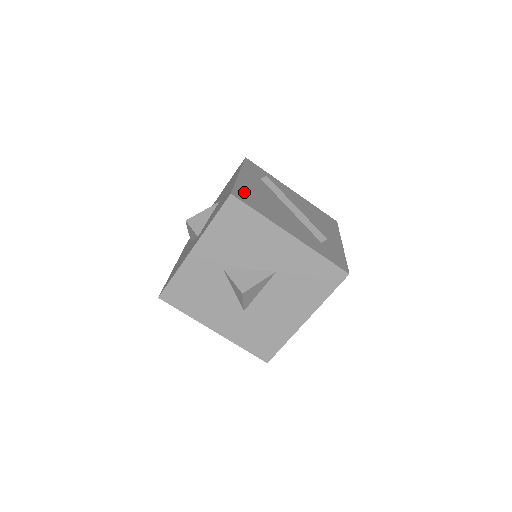
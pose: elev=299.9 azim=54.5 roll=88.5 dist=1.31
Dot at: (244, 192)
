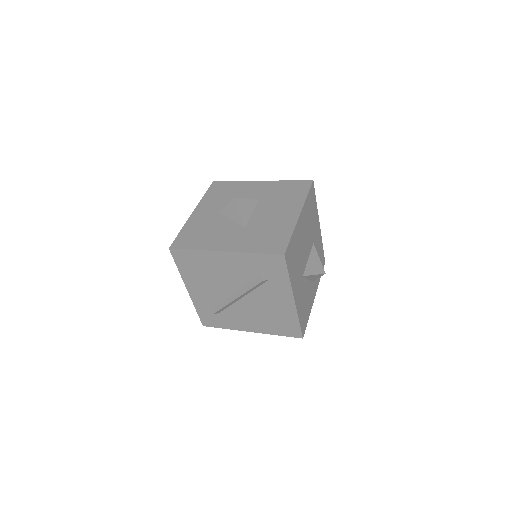
Dot at: occluded
